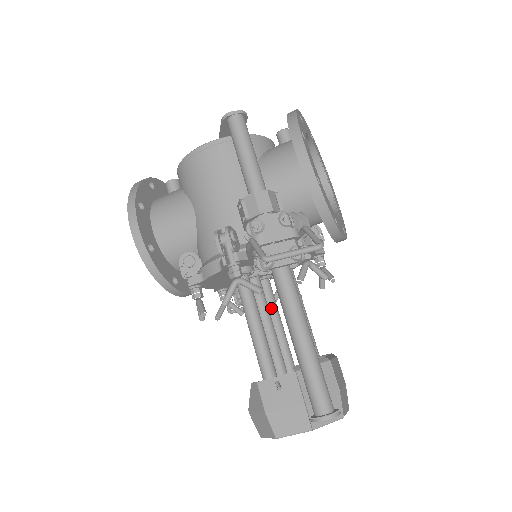
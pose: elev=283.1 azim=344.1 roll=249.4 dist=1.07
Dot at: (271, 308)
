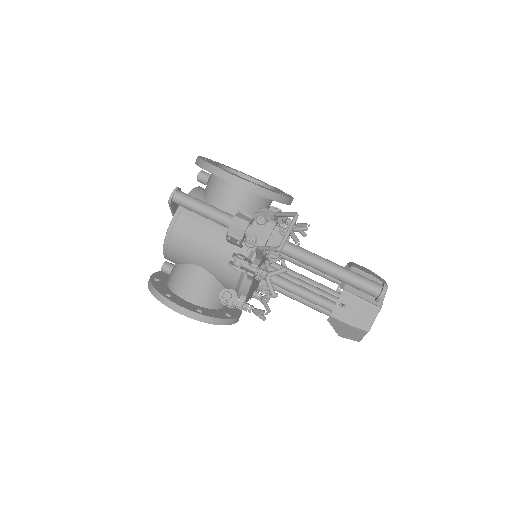
Dot at: occluded
